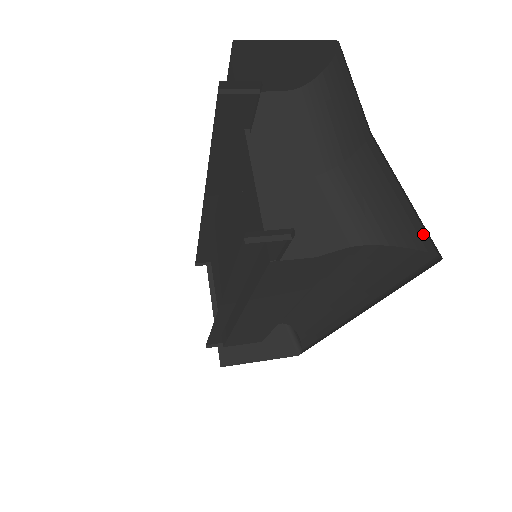
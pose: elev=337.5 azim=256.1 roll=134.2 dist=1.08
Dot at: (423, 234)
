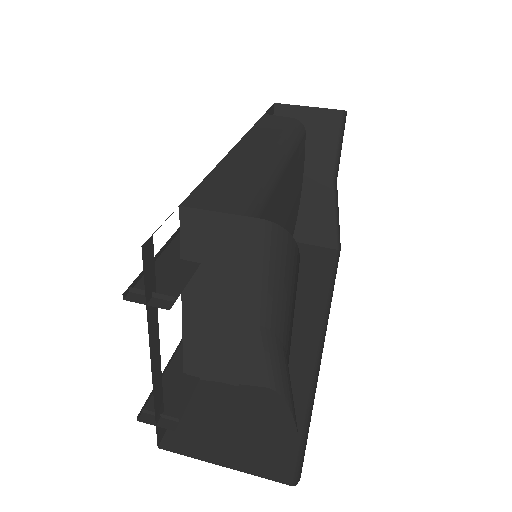
Dot at: occluded
